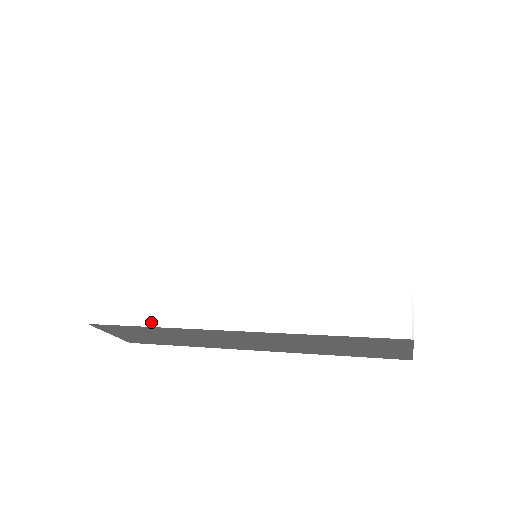
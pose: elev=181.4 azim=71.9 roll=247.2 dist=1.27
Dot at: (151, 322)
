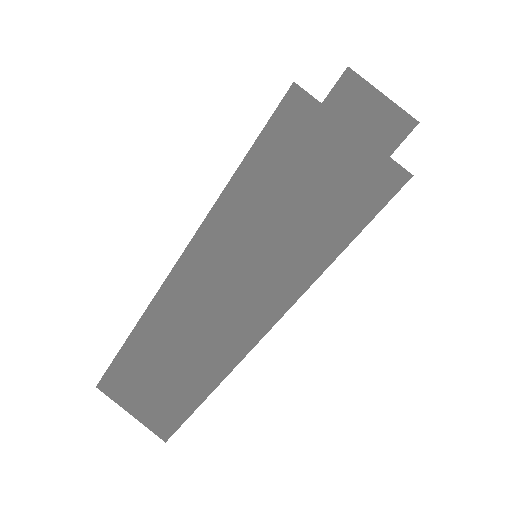
Dot at: (129, 337)
